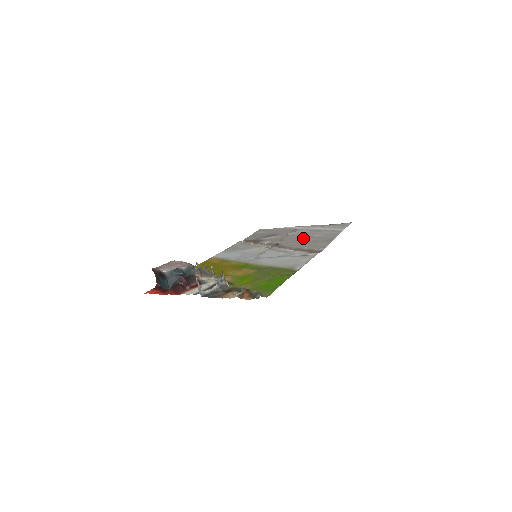
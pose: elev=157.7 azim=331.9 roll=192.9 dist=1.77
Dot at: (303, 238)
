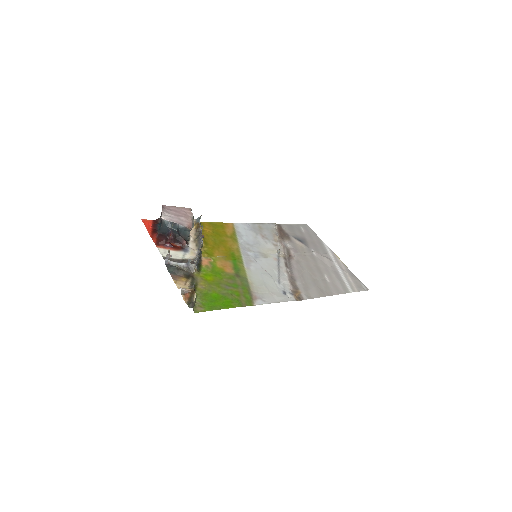
Dot at: (314, 270)
